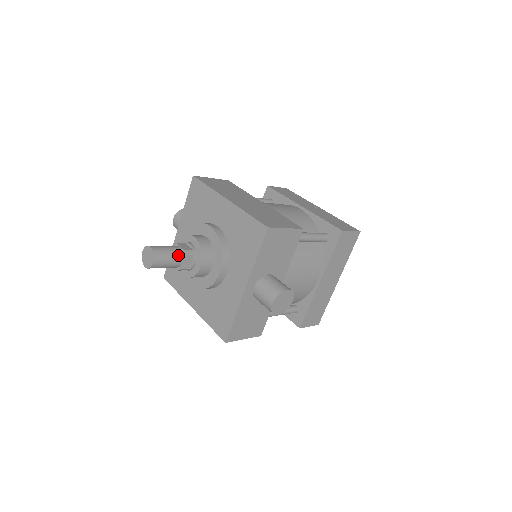
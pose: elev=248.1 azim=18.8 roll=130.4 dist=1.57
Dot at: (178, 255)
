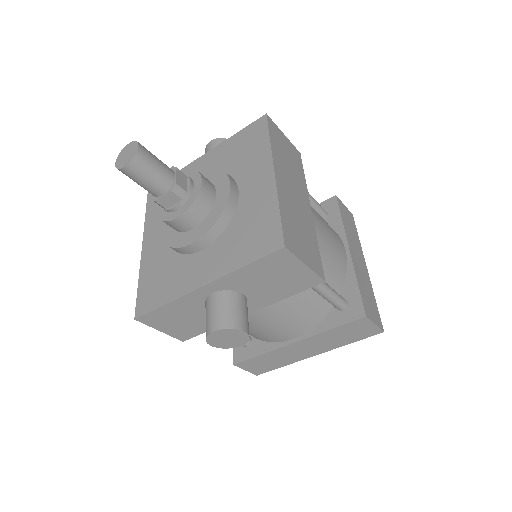
Dot at: (164, 183)
